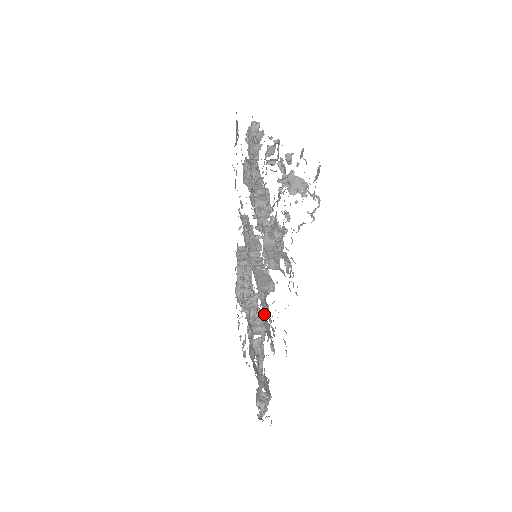
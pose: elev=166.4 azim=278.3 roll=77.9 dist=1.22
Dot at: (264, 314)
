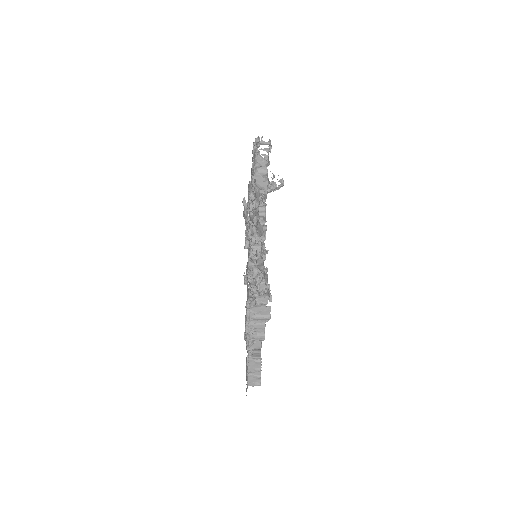
Dot at: occluded
